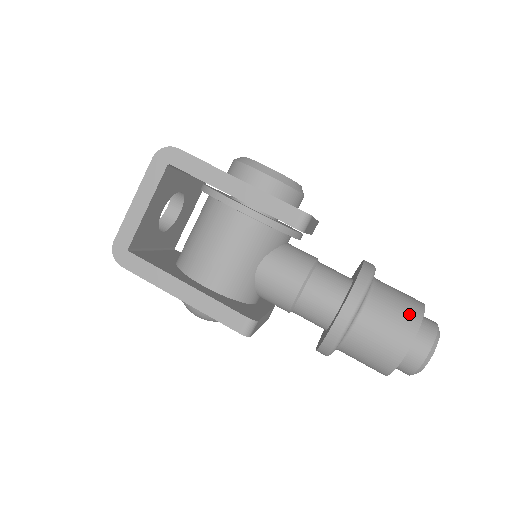
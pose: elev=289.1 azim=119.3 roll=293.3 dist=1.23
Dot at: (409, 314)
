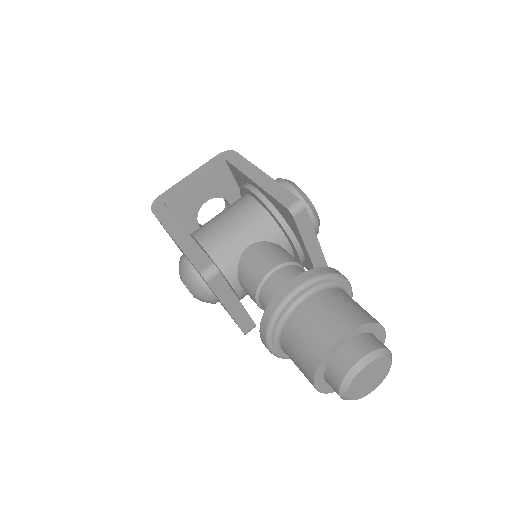
Dot at: (358, 313)
